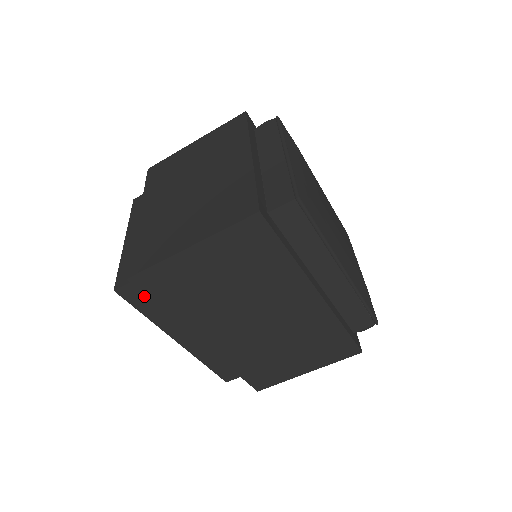
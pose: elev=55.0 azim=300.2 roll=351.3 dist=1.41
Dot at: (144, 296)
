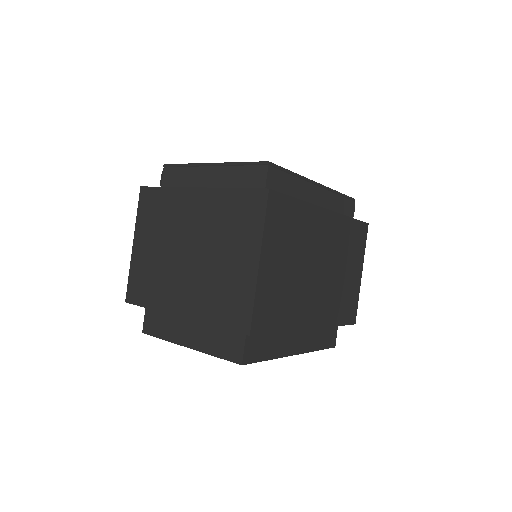
Dot at: (258, 345)
